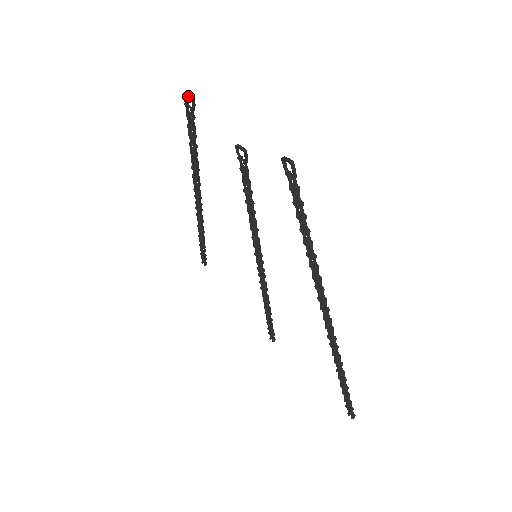
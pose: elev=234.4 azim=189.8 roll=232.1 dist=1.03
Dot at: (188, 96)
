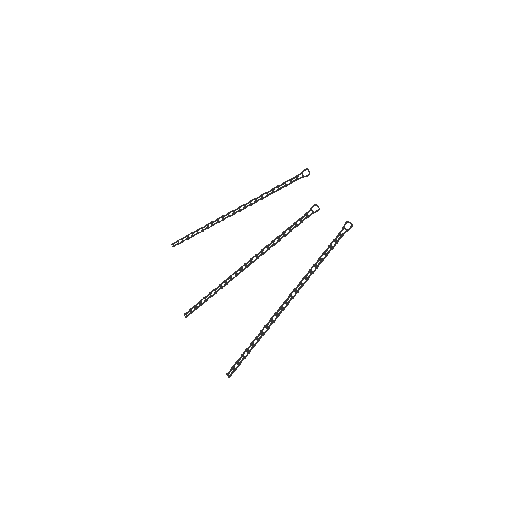
Dot at: (309, 171)
